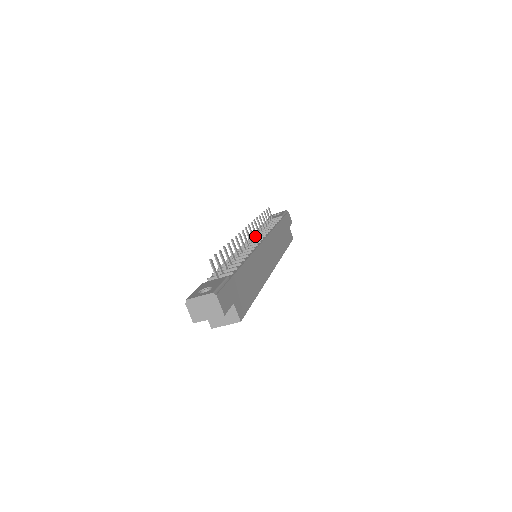
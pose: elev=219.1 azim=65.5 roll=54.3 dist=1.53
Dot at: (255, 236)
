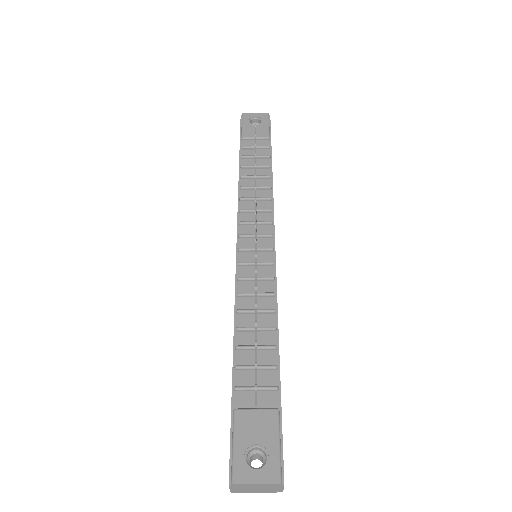
Dot at: (251, 211)
